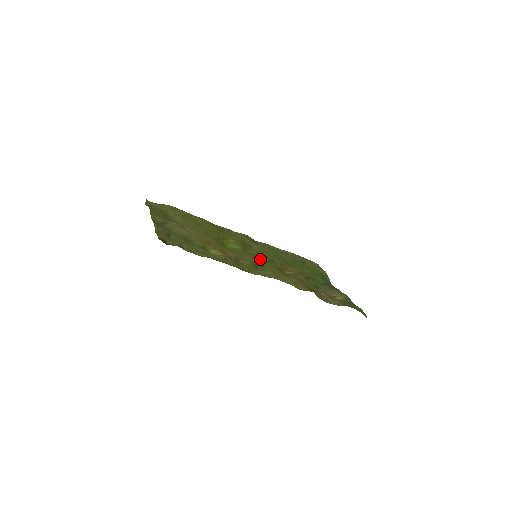
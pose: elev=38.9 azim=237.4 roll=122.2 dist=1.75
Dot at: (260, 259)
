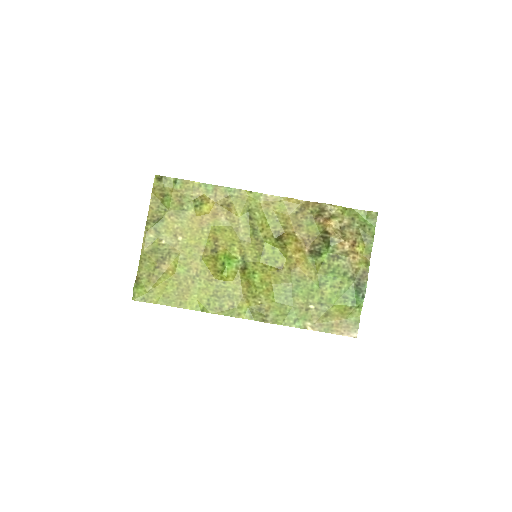
Dot at: (261, 255)
